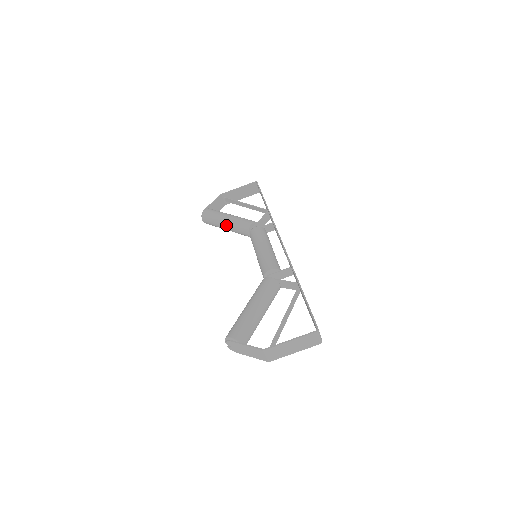
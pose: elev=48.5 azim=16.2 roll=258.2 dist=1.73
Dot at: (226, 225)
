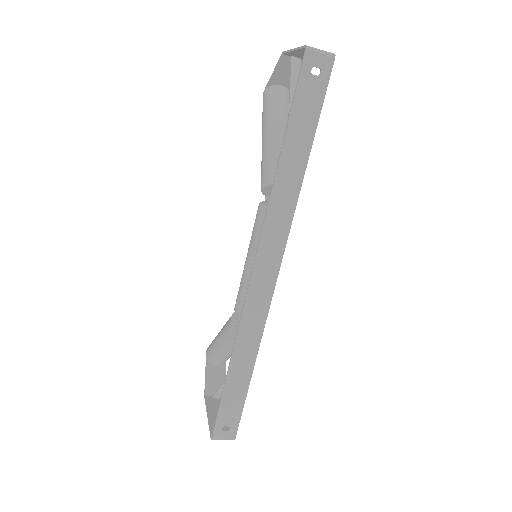
Dot at: occluded
